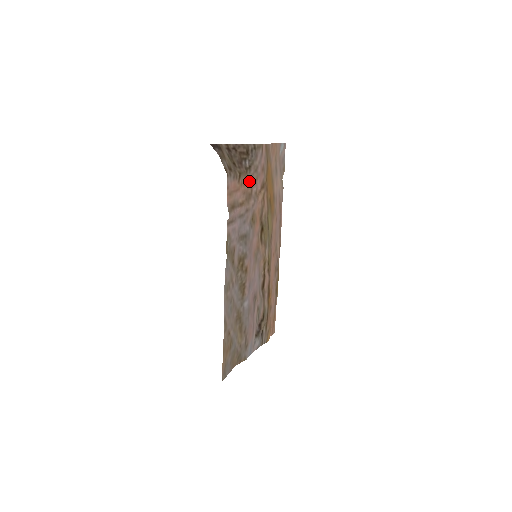
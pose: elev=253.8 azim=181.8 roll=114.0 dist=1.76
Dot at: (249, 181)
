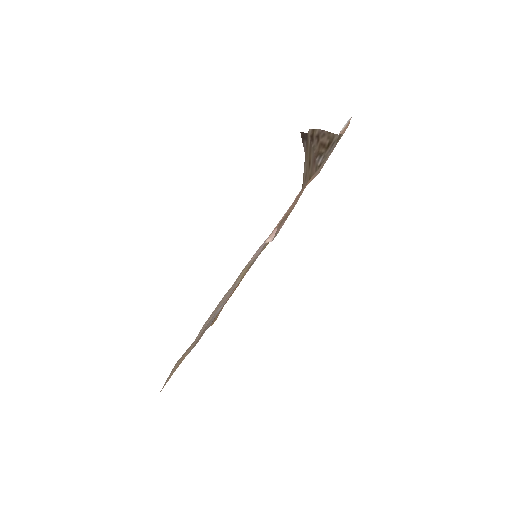
Dot at: (308, 182)
